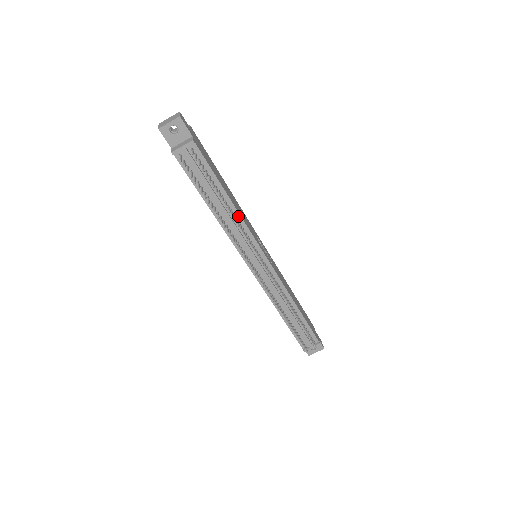
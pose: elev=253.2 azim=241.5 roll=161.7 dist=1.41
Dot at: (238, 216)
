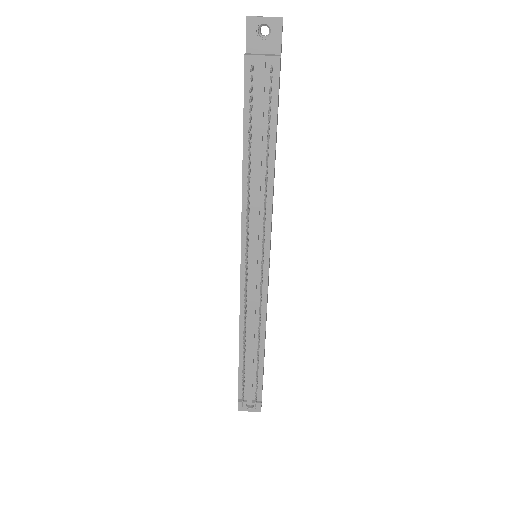
Dot at: (270, 191)
